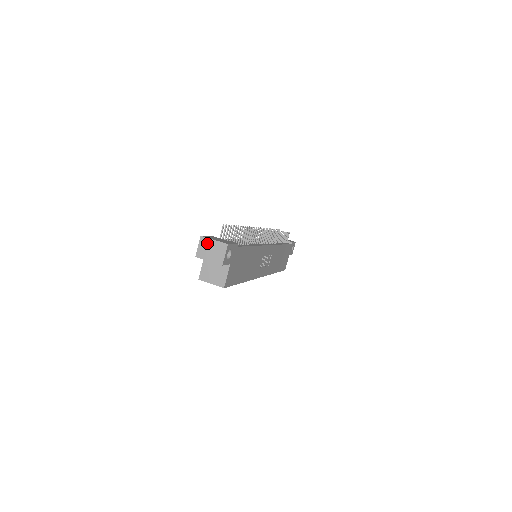
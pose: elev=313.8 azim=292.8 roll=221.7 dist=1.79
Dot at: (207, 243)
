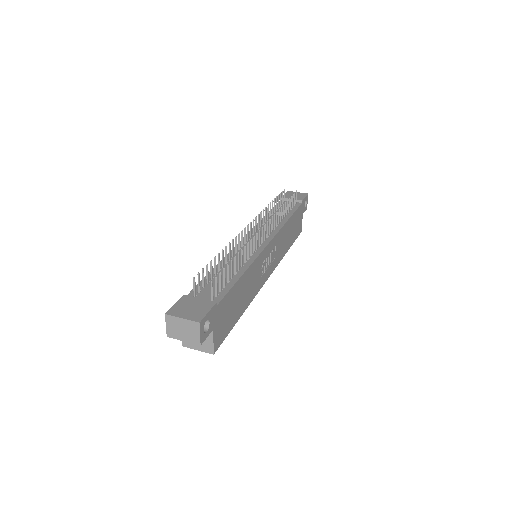
Dot at: (175, 322)
